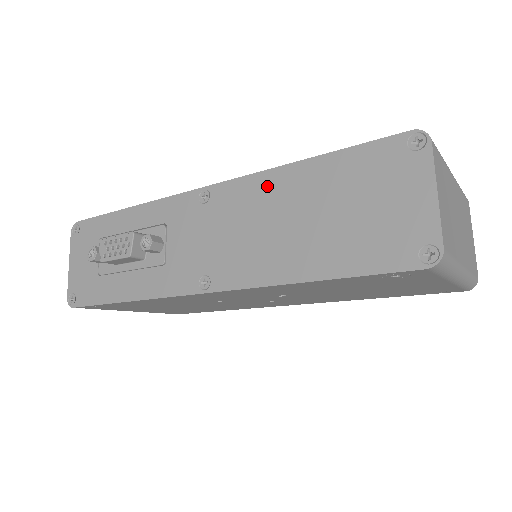
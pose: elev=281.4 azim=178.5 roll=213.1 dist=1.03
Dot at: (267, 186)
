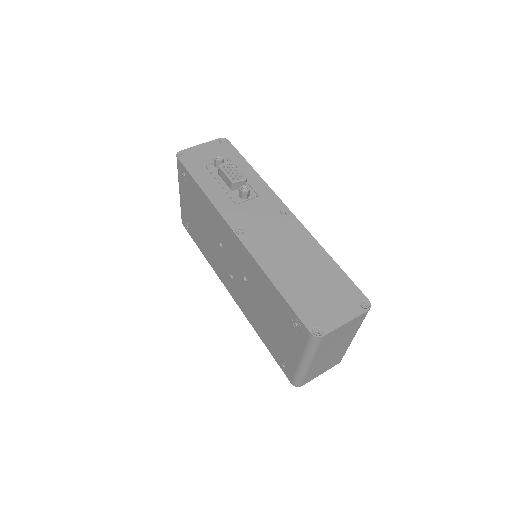
Dot at: (308, 243)
